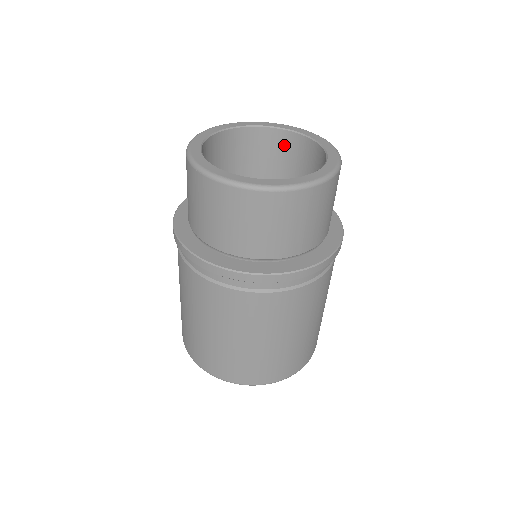
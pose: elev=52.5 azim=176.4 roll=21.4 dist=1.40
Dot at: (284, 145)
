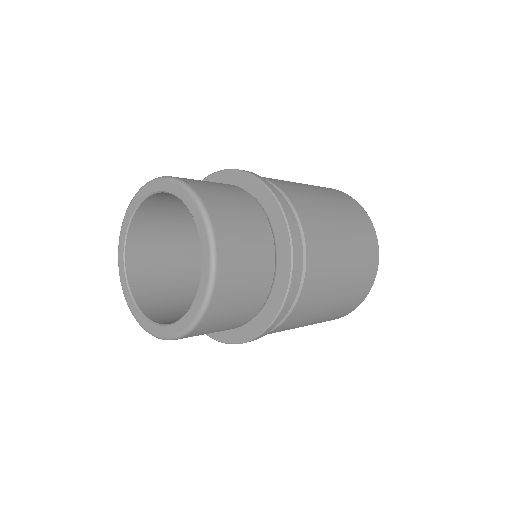
Dot at: occluded
